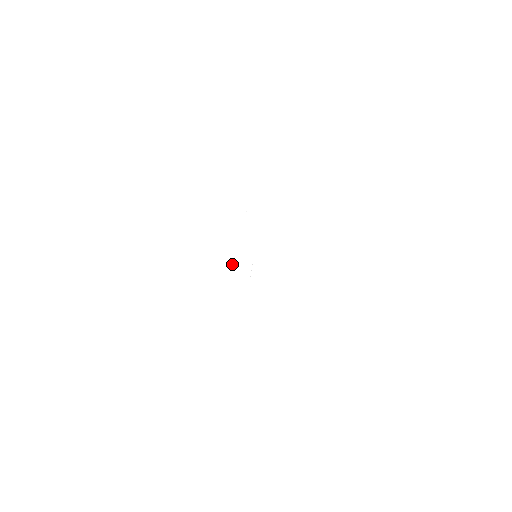
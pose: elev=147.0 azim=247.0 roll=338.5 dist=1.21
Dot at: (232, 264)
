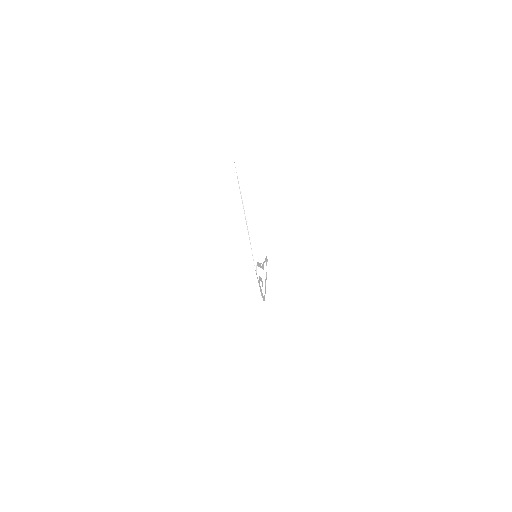
Dot at: (263, 299)
